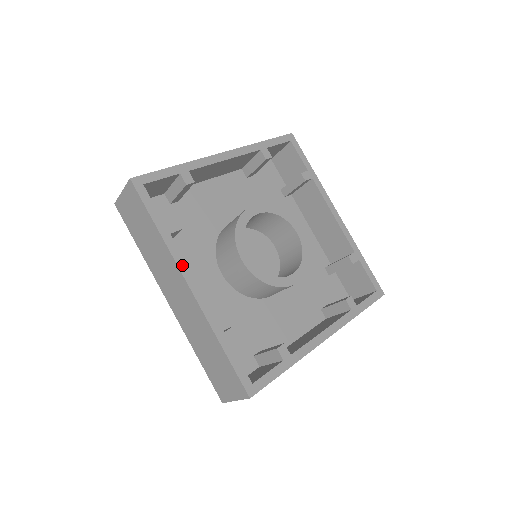
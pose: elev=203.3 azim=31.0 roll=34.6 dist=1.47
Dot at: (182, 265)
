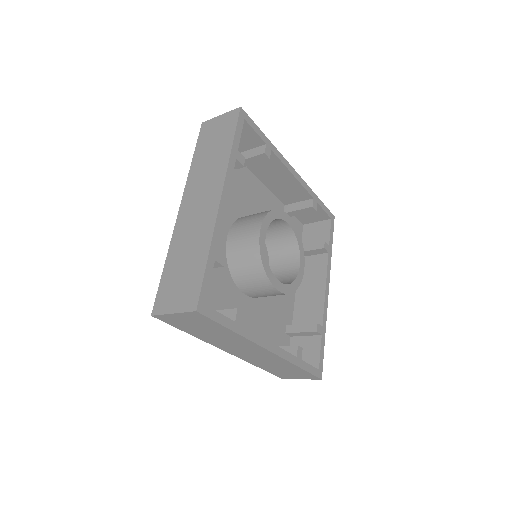
Dot at: (228, 181)
